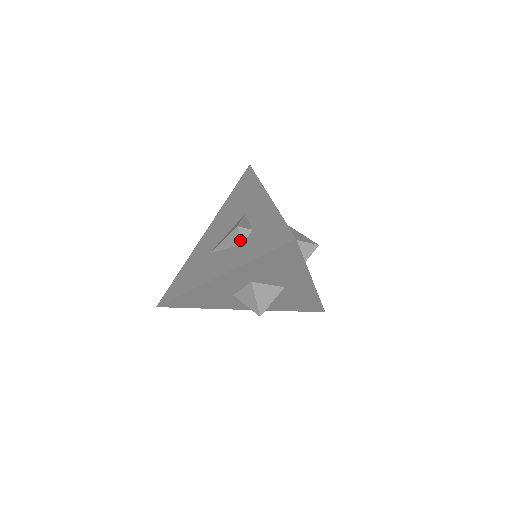
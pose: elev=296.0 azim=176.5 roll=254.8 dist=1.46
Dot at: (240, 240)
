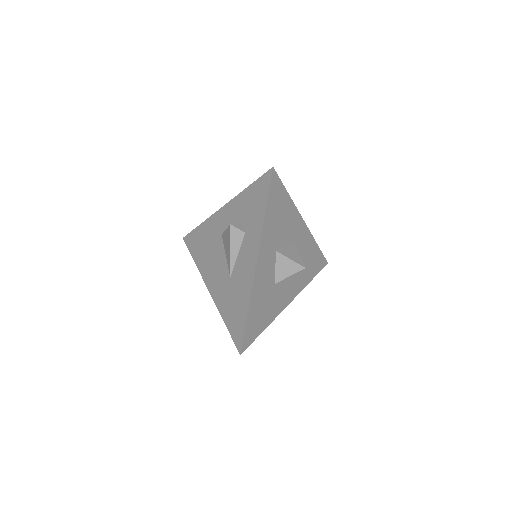
Dot at: (241, 232)
